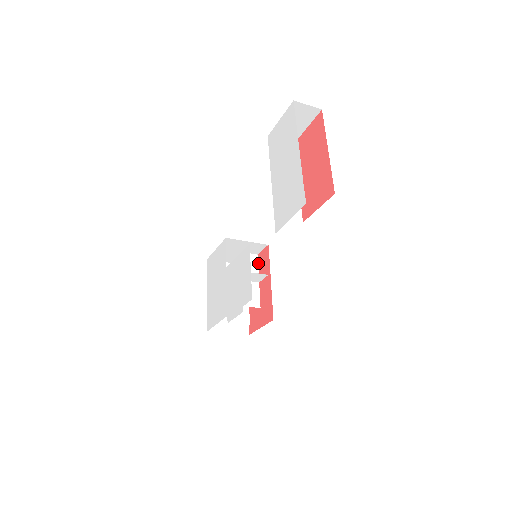
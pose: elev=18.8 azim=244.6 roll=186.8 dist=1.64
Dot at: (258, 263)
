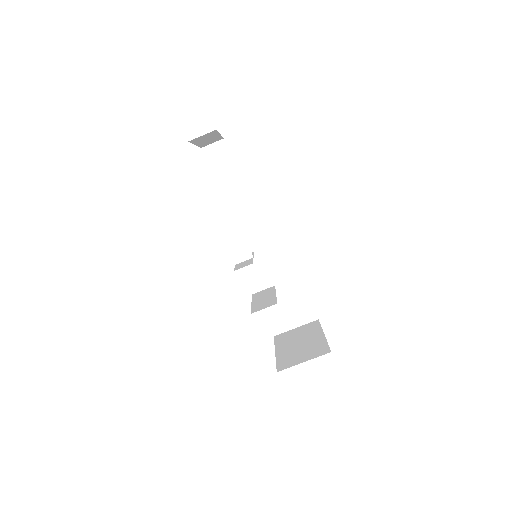
Dot at: (253, 253)
